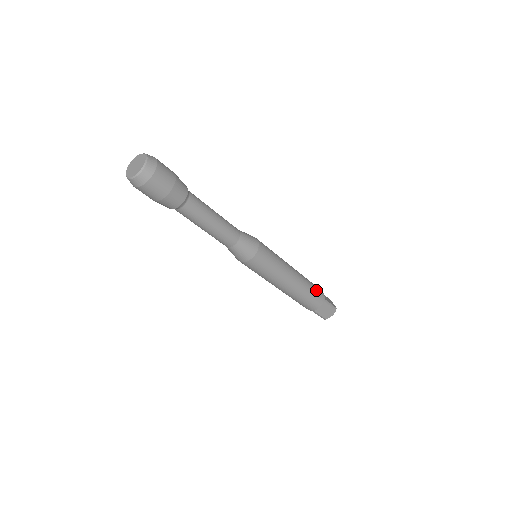
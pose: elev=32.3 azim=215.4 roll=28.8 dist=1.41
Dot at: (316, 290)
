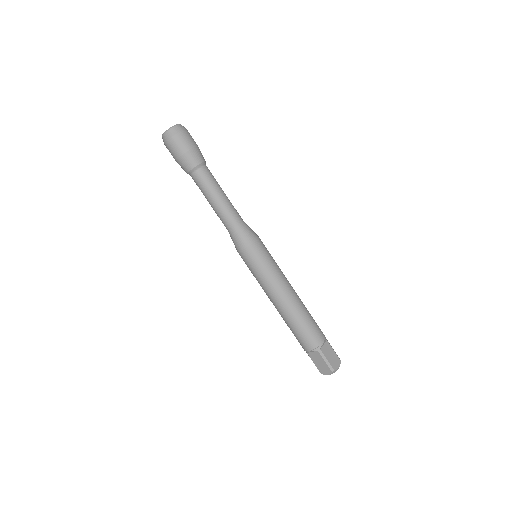
Dot at: occluded
